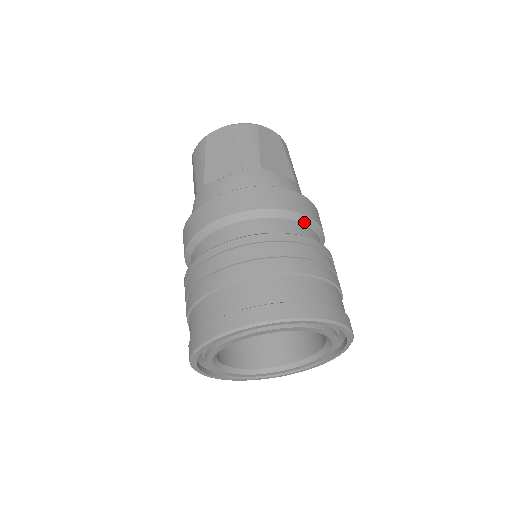
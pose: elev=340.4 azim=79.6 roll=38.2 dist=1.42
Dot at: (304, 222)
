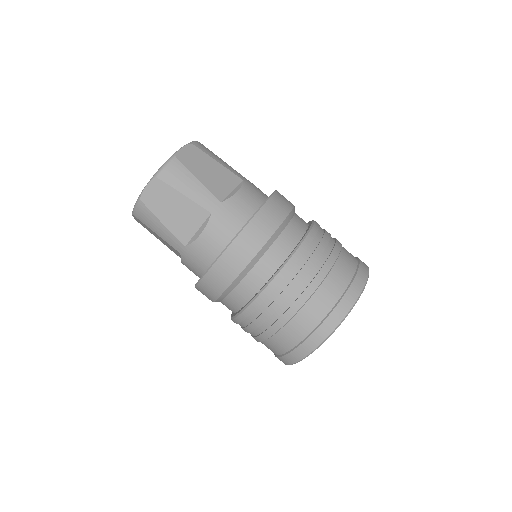
Dot at: (288, 222)
